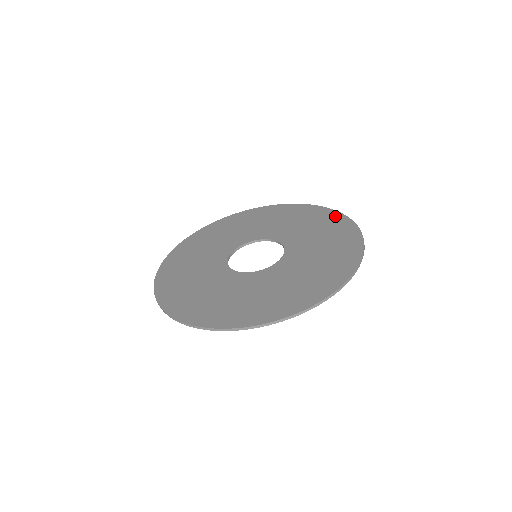
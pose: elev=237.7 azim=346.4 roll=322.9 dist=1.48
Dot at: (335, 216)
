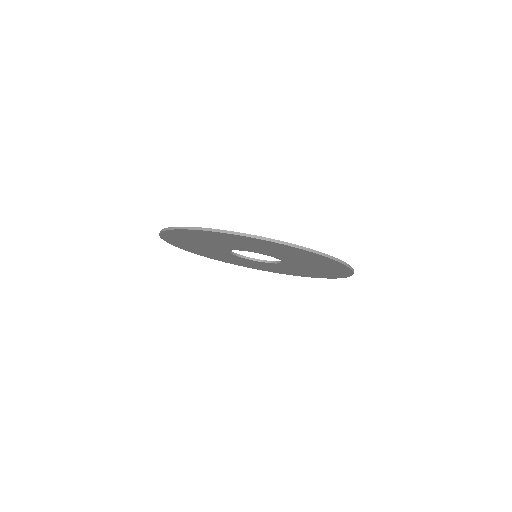
Dot at: occluded
